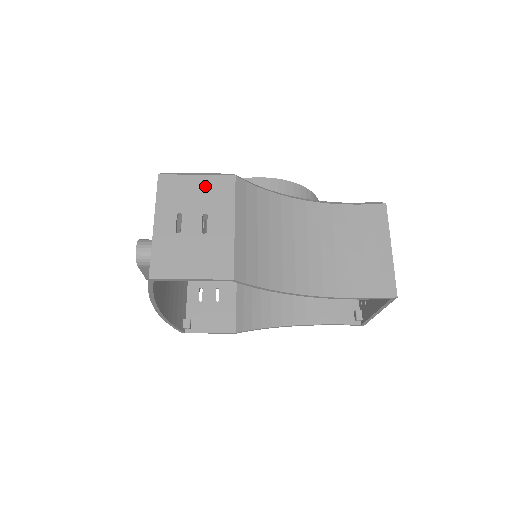
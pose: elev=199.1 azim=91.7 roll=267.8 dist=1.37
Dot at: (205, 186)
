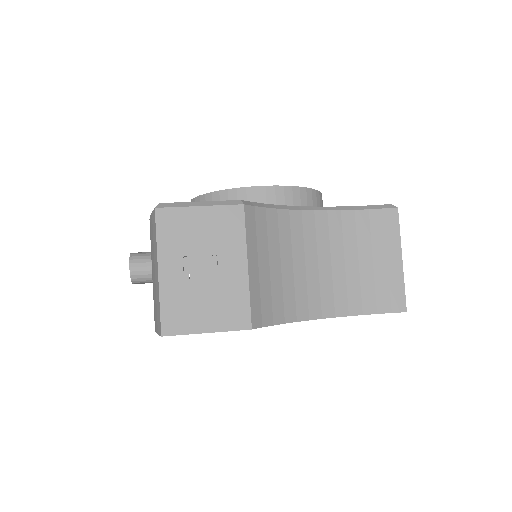
Dot at: (211, 220)
